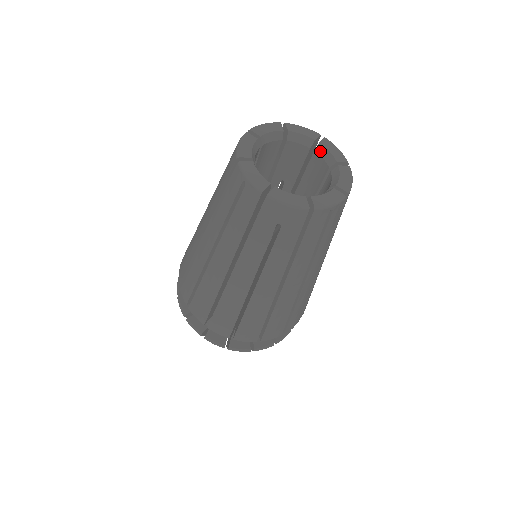
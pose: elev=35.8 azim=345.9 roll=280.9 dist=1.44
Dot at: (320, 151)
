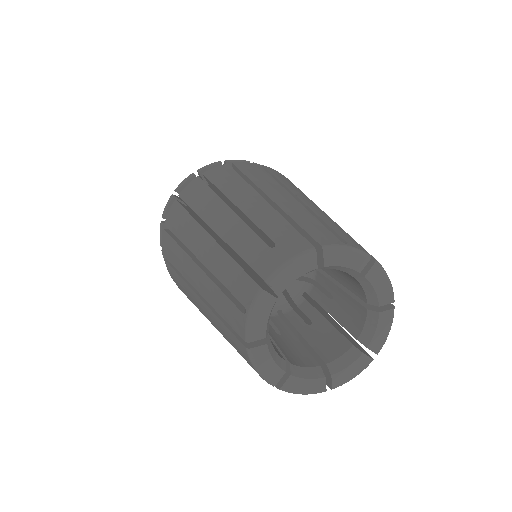
Dot at: (371, 317)
